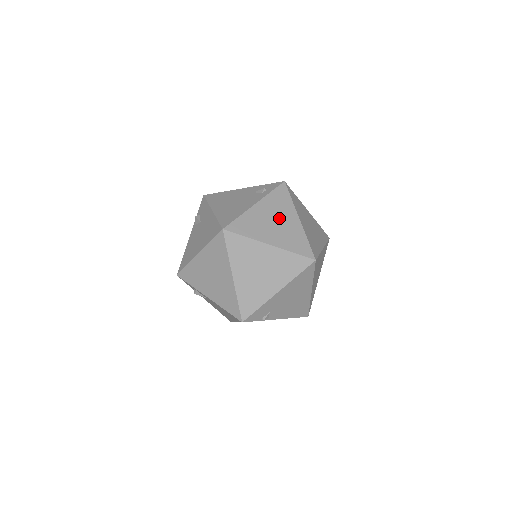
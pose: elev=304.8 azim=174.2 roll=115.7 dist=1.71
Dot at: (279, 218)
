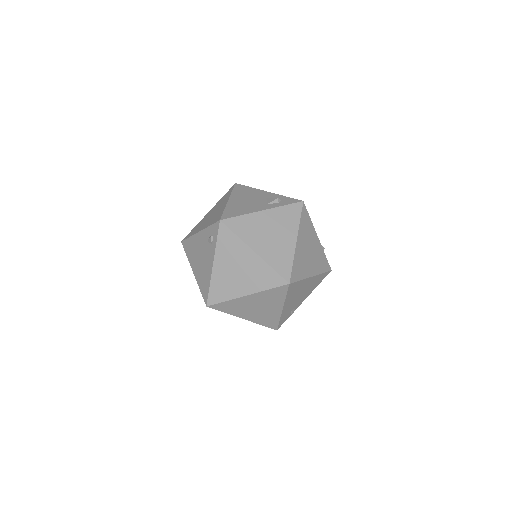
Dot at: (238, 264)
